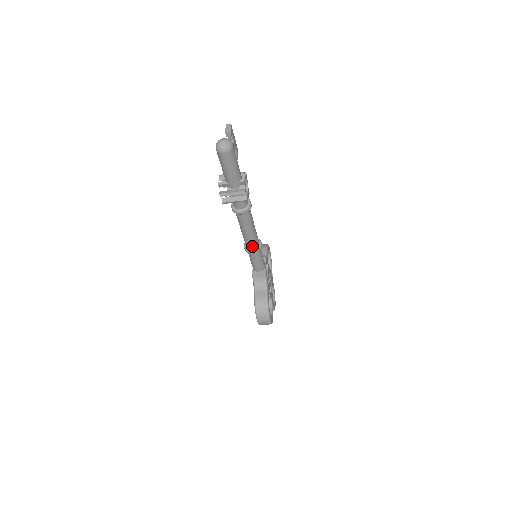
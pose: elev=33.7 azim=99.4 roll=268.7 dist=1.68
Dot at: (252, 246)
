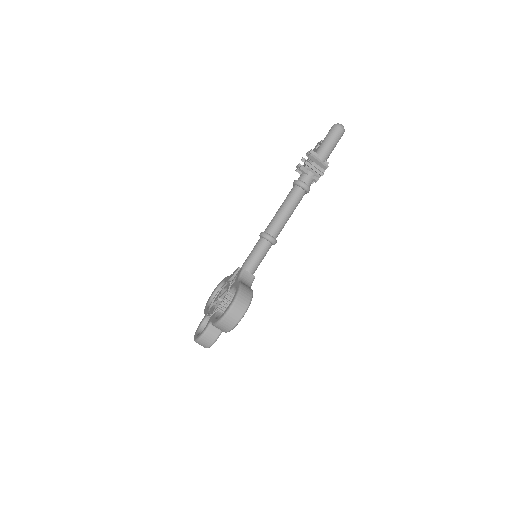
Dot at: (275, 232)
